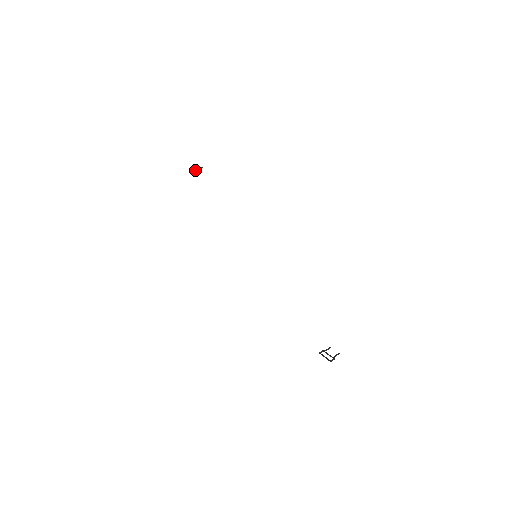
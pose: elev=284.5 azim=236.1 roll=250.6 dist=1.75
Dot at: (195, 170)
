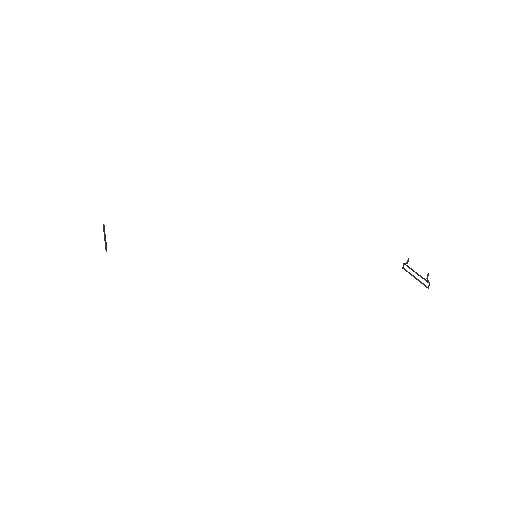
Dot at: (105, 249)
